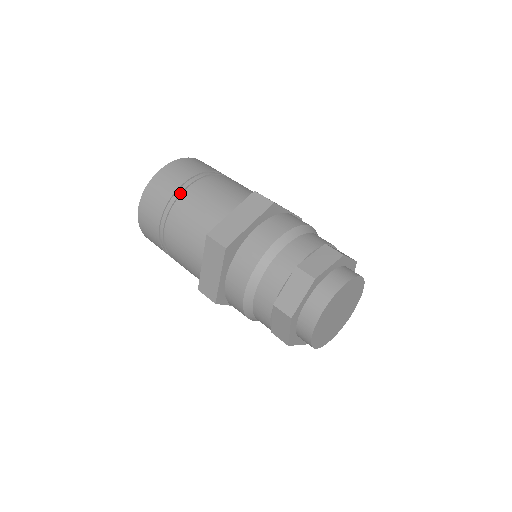
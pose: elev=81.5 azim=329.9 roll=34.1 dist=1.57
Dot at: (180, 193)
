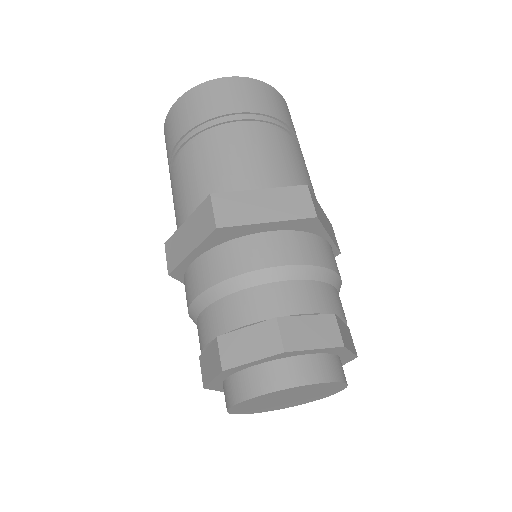
Dot at: (226, 121)
